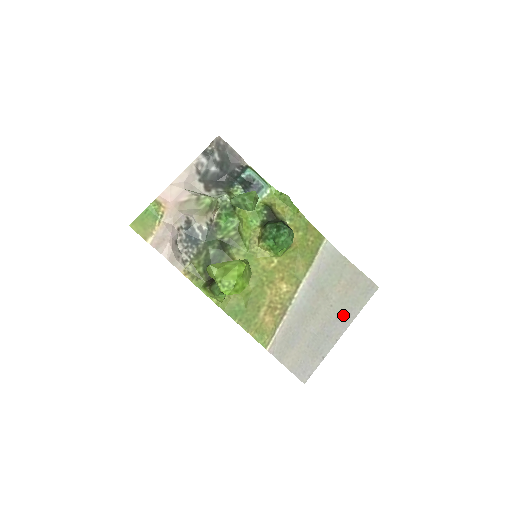
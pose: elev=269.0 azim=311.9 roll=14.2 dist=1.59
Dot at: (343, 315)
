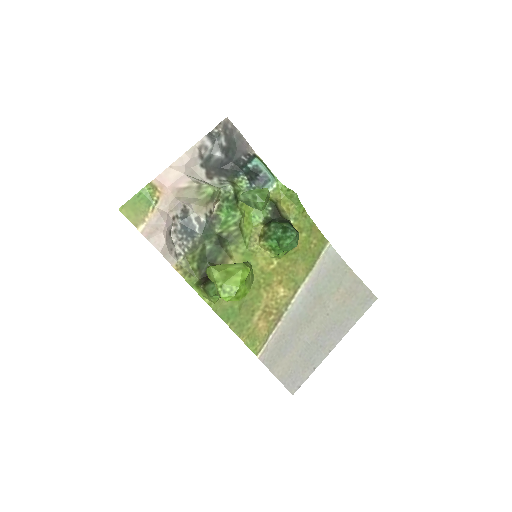
Dot at: (339, 325)
